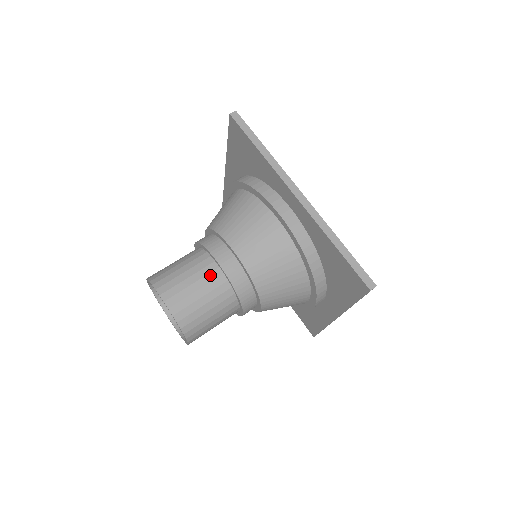
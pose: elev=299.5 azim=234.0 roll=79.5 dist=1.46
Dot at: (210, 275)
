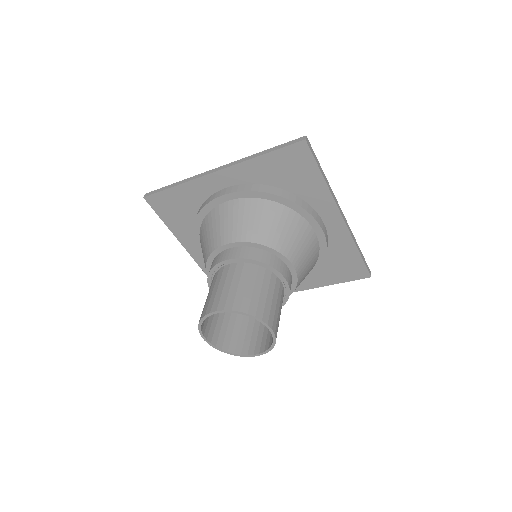
Dot at: (280, 291)
